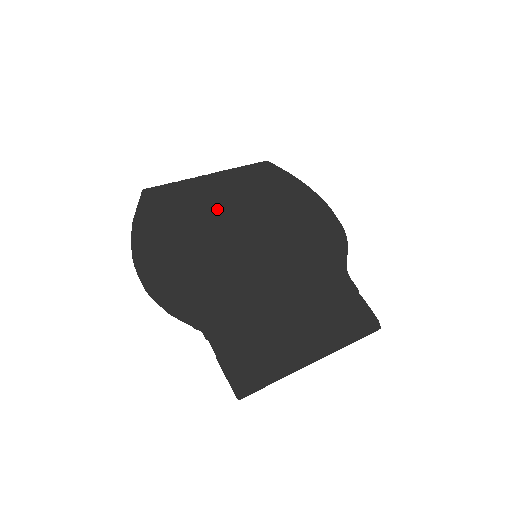
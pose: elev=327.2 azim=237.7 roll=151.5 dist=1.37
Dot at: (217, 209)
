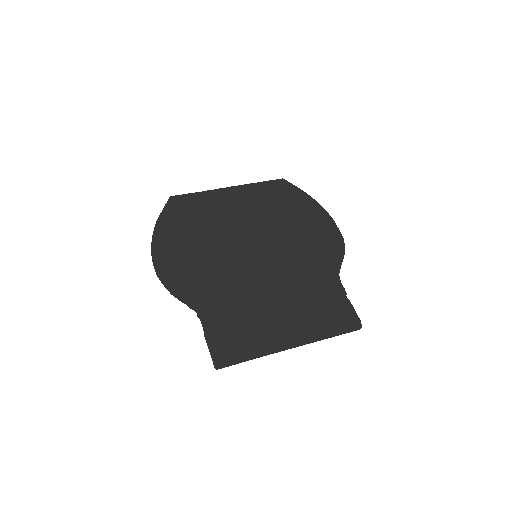
Dot at: (229, 215)
